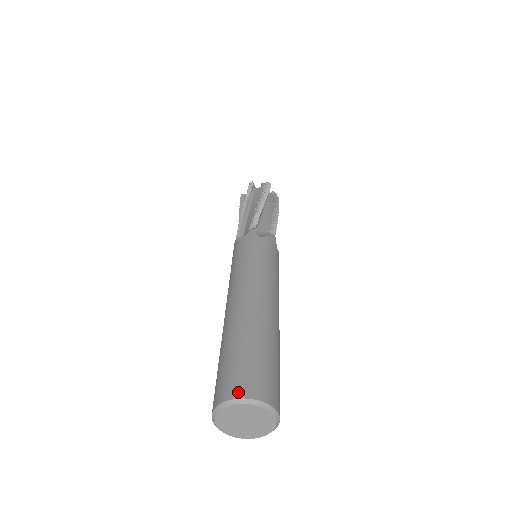
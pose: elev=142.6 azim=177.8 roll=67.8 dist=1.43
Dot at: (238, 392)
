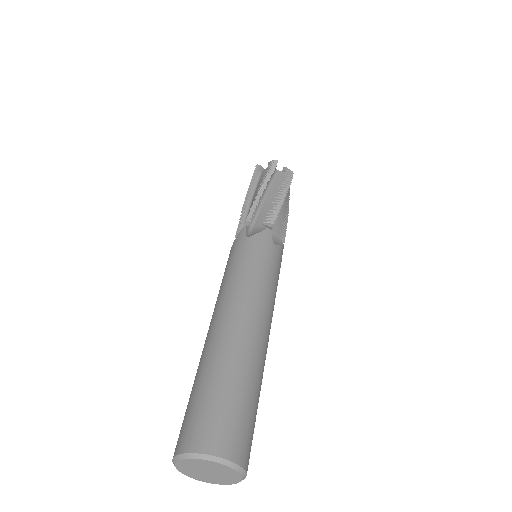
Dot at: (185, 445)
